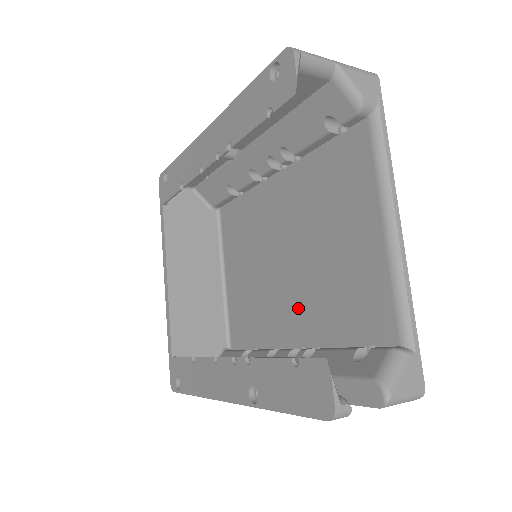
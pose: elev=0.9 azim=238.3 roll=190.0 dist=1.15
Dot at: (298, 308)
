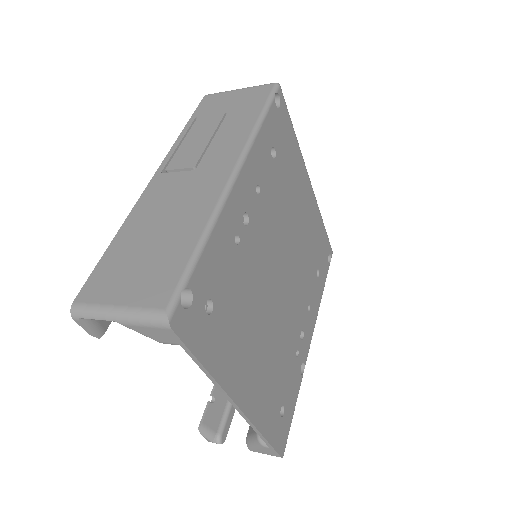
Dot at: occluded
